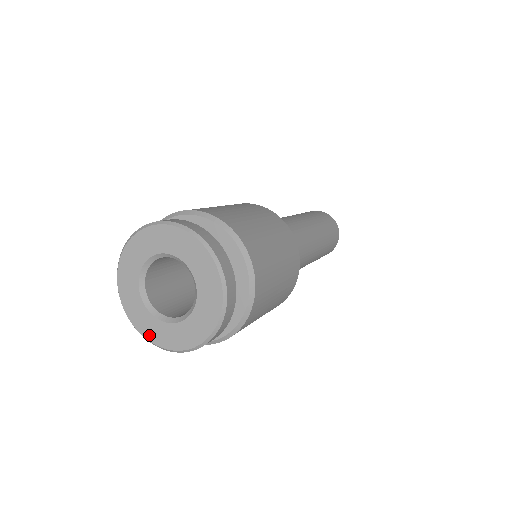
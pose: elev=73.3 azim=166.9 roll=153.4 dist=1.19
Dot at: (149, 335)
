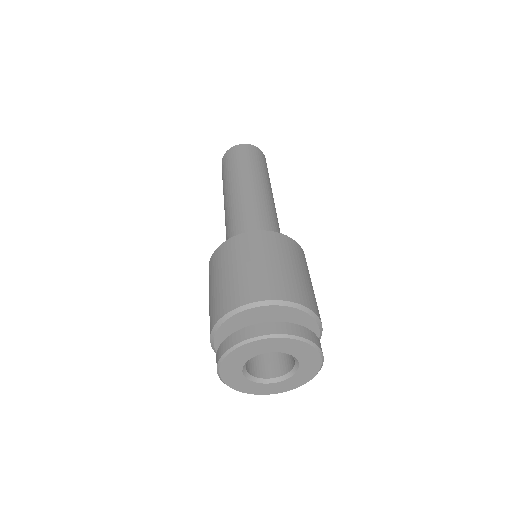
Dot at: (278, 391)
